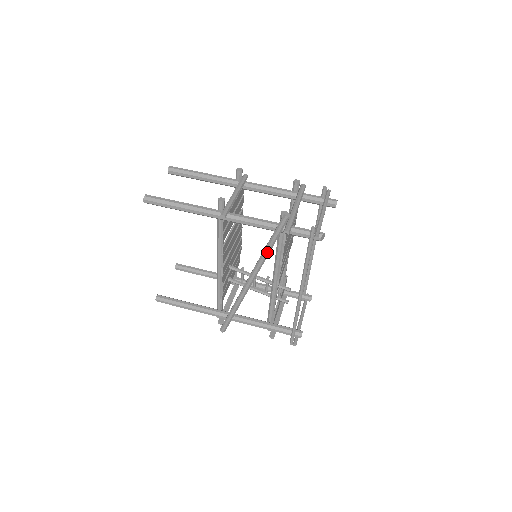
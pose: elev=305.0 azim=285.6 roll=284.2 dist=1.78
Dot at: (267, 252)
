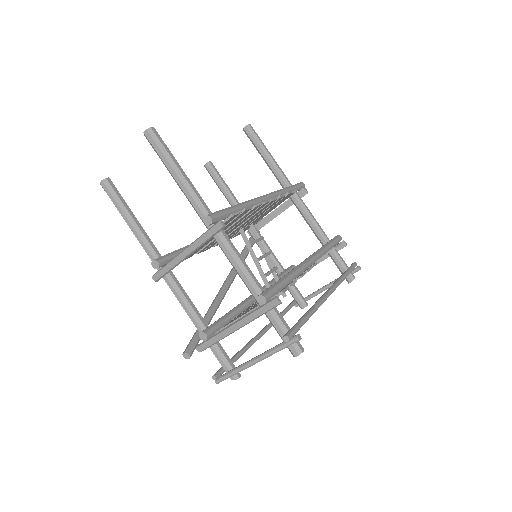
Dot at: occluded
